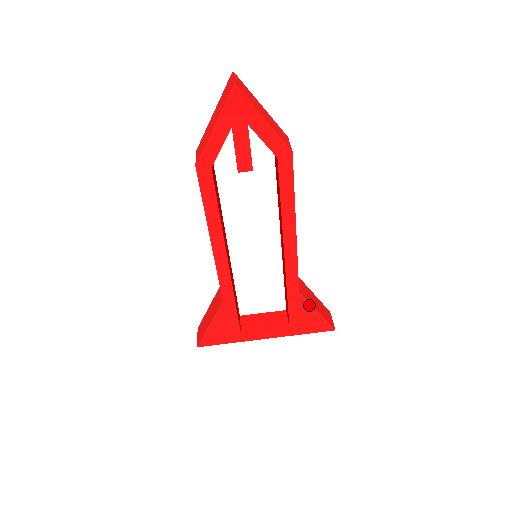
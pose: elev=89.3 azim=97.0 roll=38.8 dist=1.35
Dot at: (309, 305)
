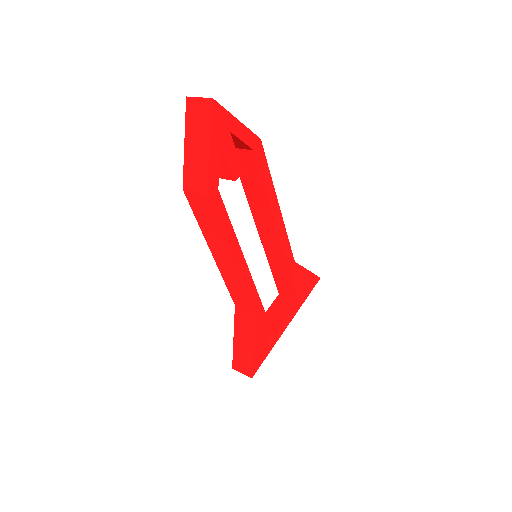
Dot at: (303, 269)
